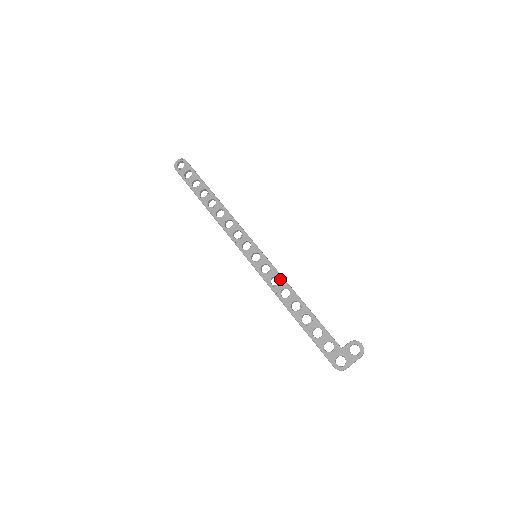
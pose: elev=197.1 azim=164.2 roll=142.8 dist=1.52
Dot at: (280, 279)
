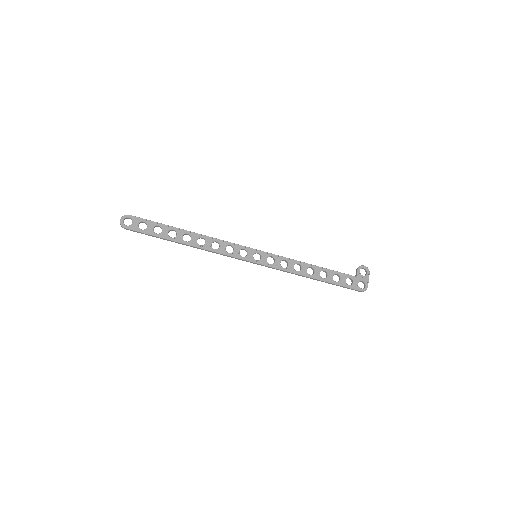
Dot at: (287, 260)
